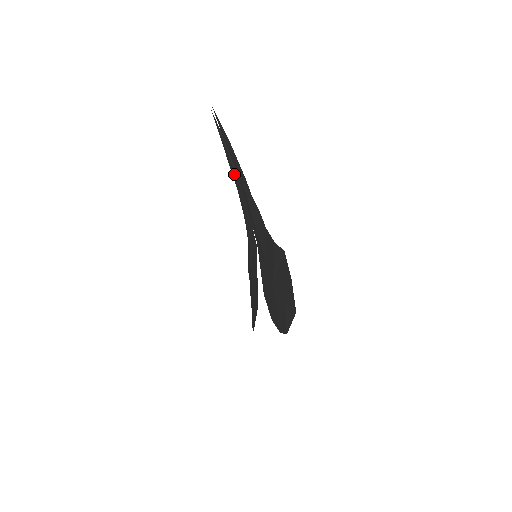
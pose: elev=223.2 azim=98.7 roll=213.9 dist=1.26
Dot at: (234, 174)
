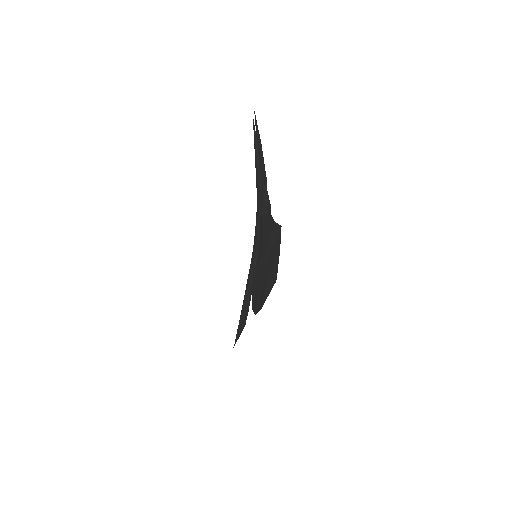
Dot at: (257, 177)
